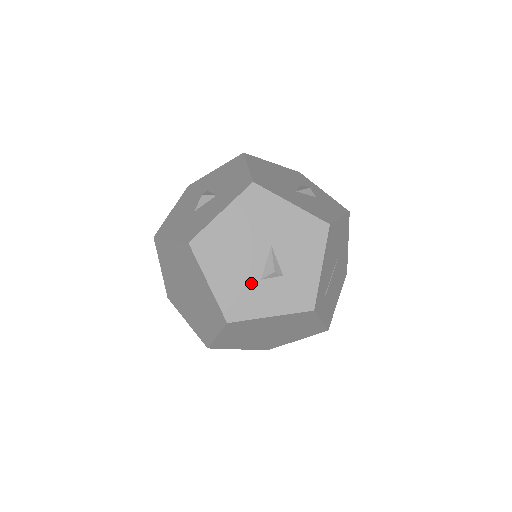
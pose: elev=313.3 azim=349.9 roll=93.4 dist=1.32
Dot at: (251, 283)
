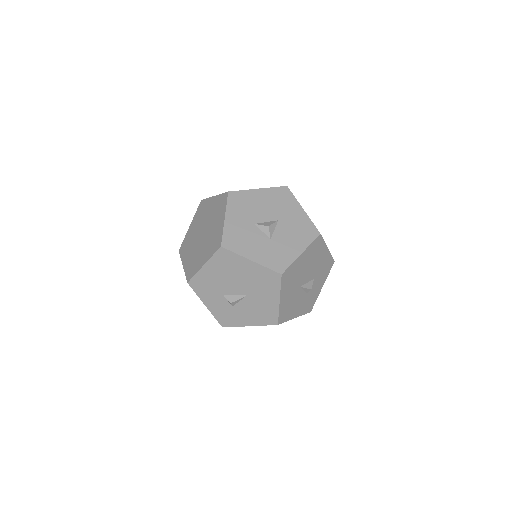
Dot at: (218, 290)
